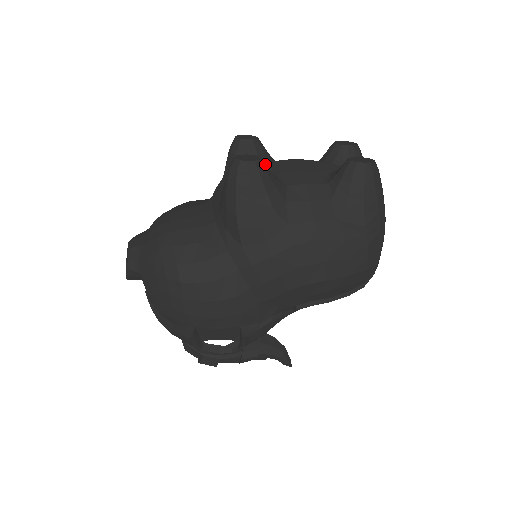
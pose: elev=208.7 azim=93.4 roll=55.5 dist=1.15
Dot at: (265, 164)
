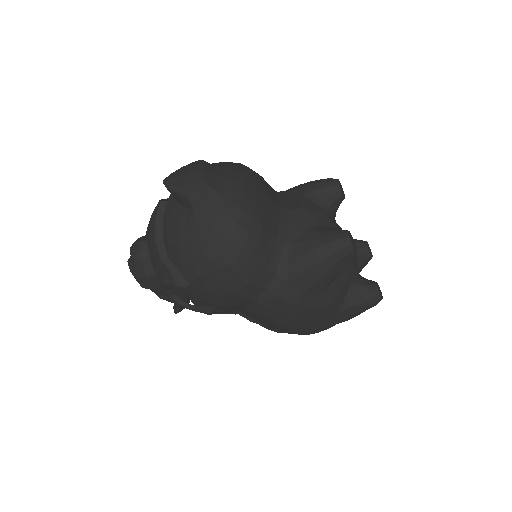
Dot at: occluded
